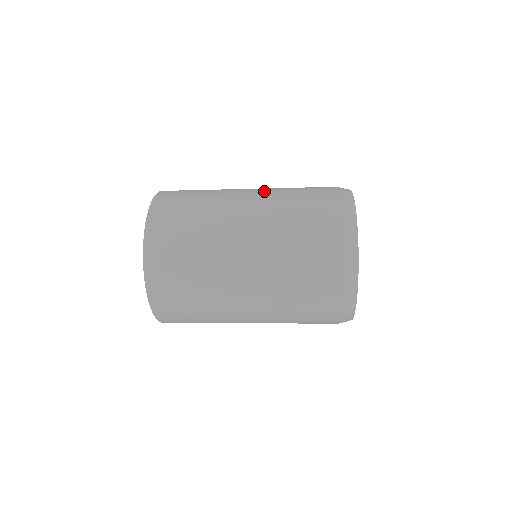
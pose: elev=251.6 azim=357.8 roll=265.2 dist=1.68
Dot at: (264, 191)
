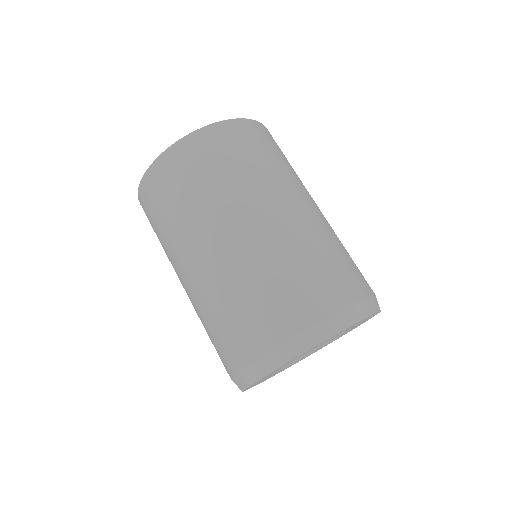
Dot at: (277, 233)
